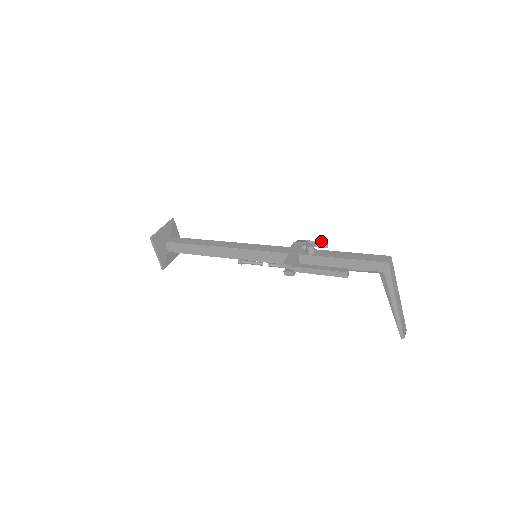
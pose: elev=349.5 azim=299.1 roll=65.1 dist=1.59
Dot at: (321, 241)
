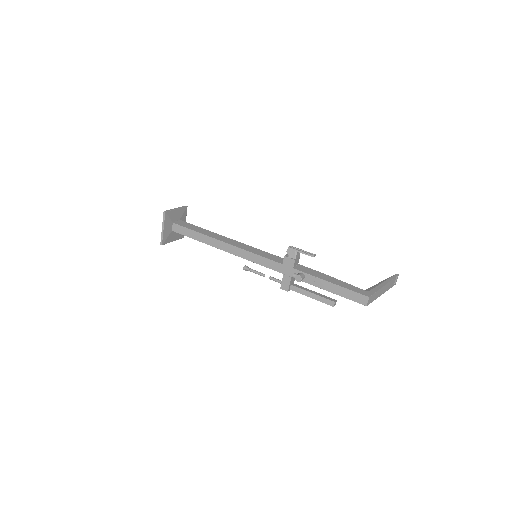
Dot at: occluded
